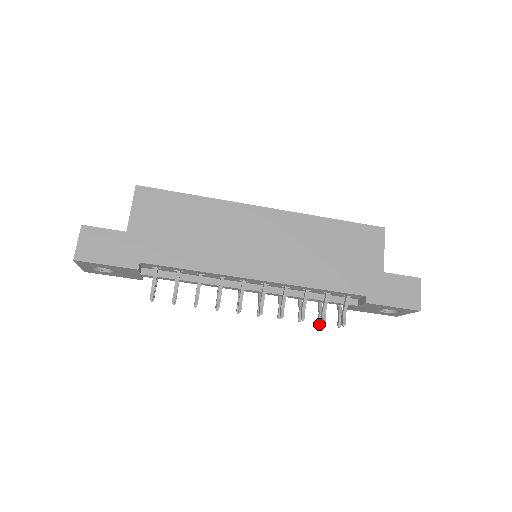
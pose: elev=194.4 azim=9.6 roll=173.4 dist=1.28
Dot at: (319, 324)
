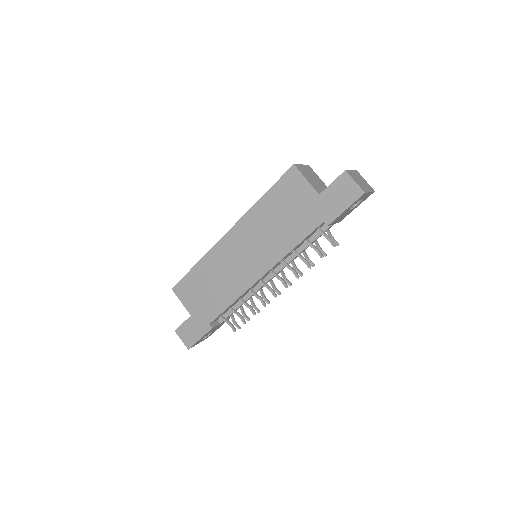
Dot at: (325, 256)
